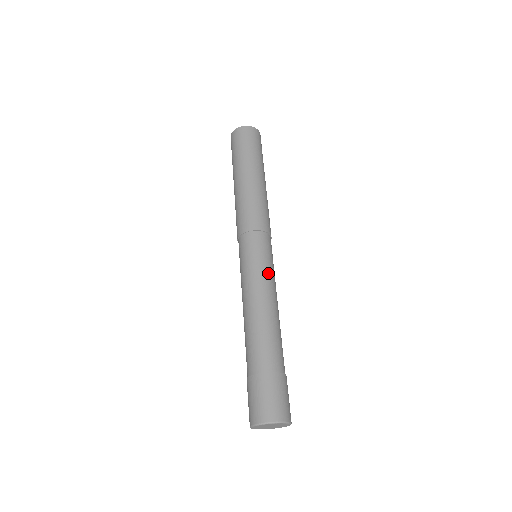
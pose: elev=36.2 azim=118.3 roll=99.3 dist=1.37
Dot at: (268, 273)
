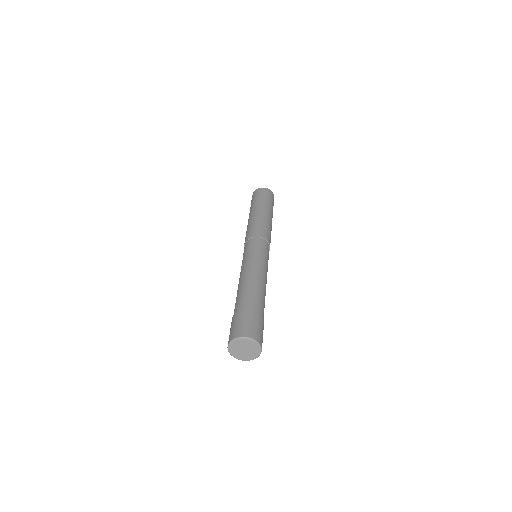
Dot at: occluded
